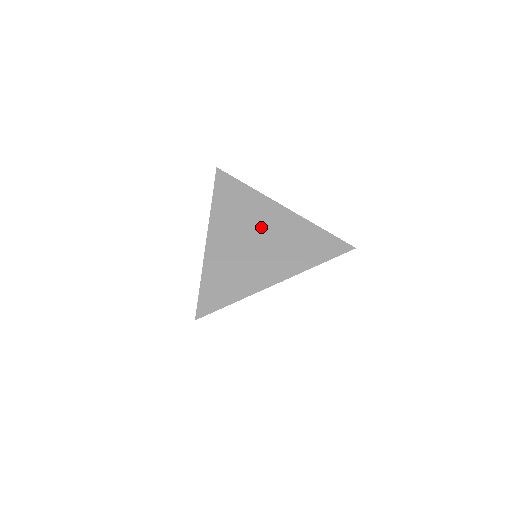
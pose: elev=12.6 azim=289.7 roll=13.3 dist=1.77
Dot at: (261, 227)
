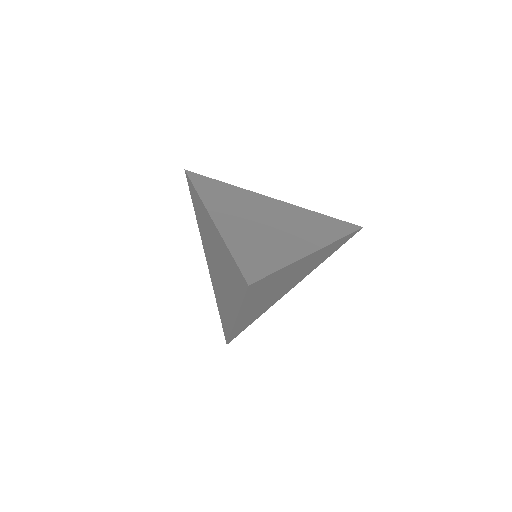
Dot at: (289, 278)
